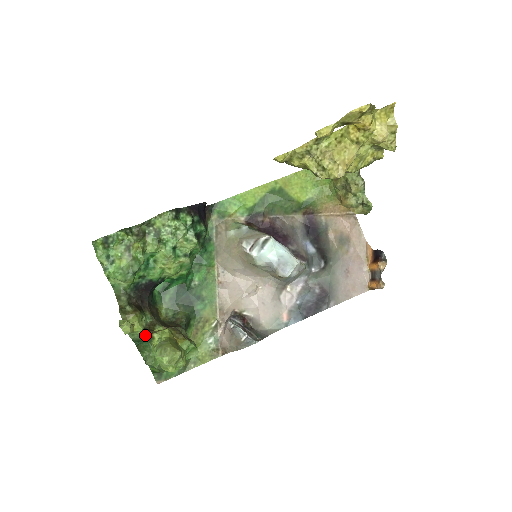
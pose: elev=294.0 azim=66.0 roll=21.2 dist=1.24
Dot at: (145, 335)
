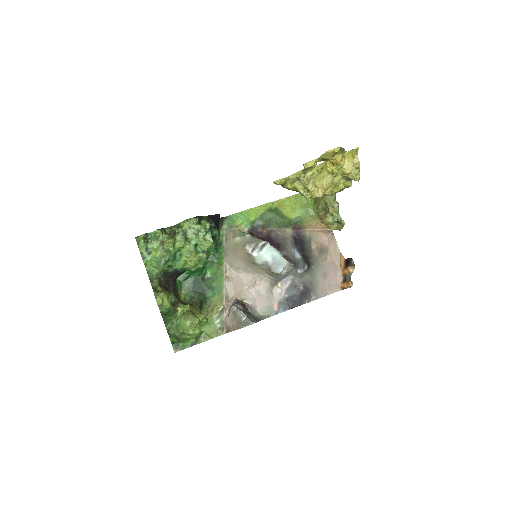
Dot at: (171, 309)
